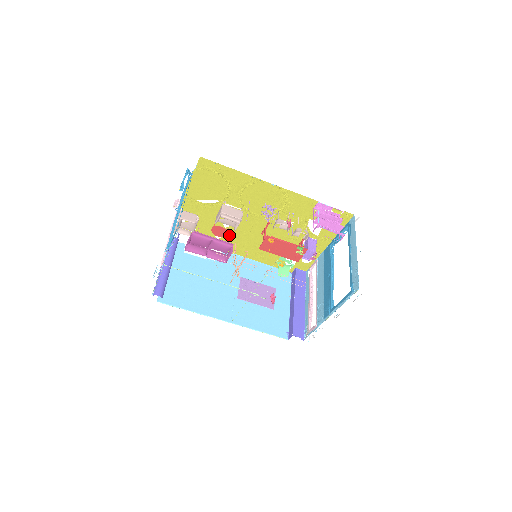
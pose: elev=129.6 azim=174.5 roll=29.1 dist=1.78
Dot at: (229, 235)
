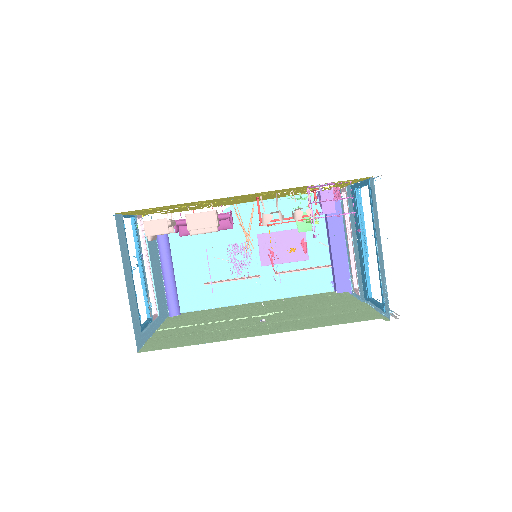
Dot at: occluded
